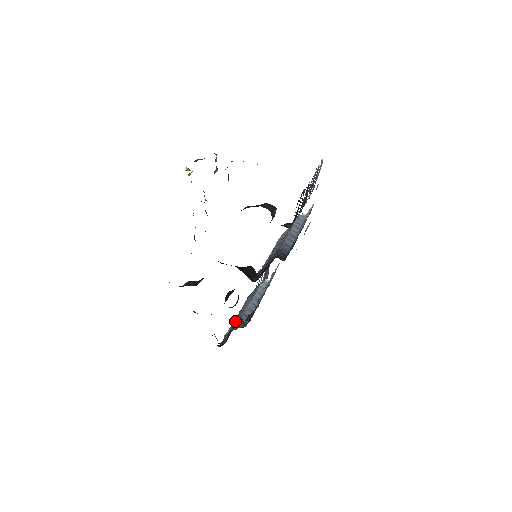
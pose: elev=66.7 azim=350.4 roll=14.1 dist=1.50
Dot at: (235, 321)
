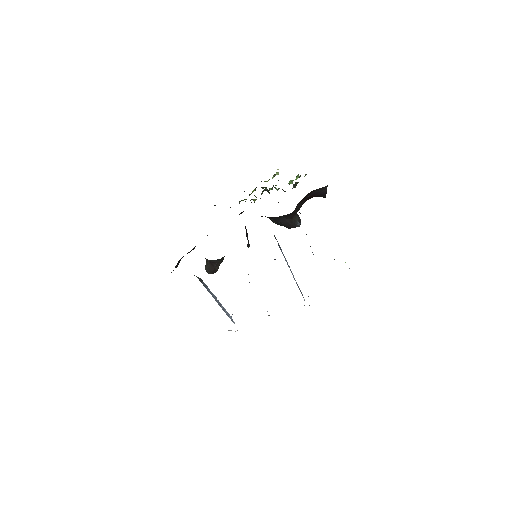
Dot at: occluded
